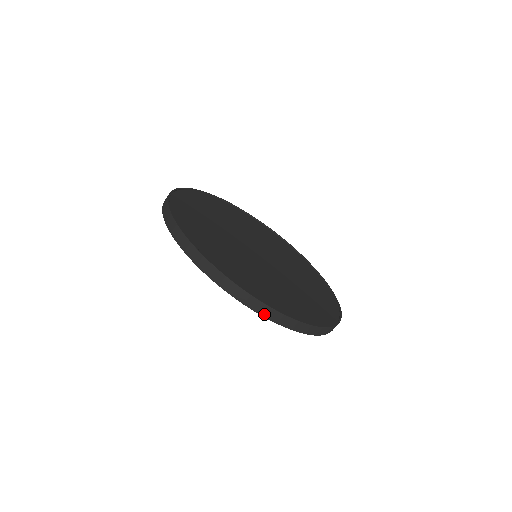
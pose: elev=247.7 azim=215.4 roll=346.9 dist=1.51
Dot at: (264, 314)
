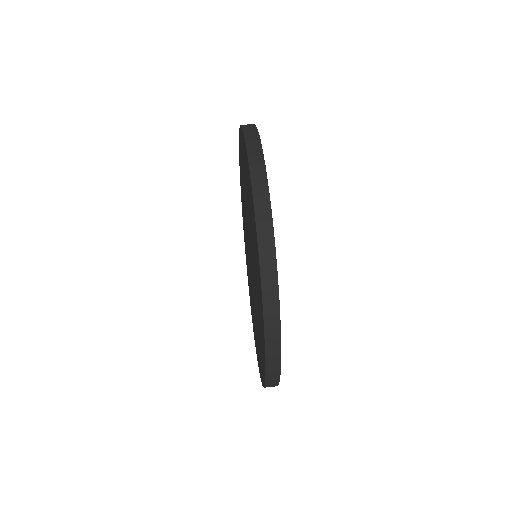
Dot at: (246, 130)
